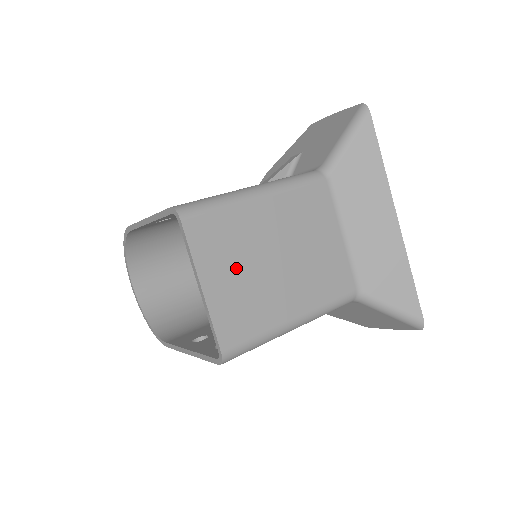
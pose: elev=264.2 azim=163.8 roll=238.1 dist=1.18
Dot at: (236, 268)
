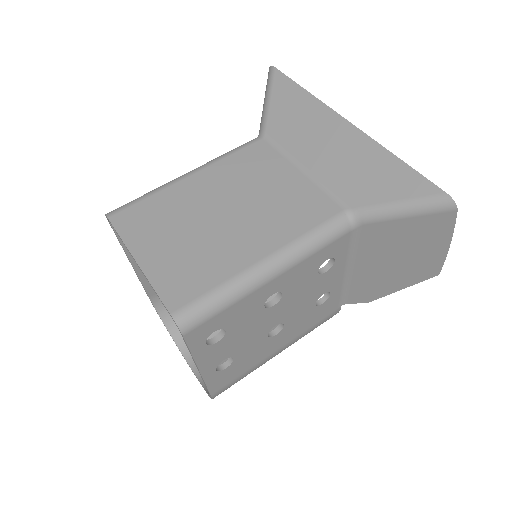
Dot at: (173, 236)
